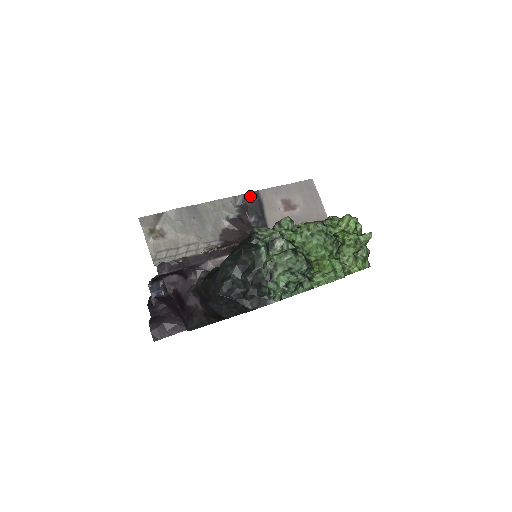
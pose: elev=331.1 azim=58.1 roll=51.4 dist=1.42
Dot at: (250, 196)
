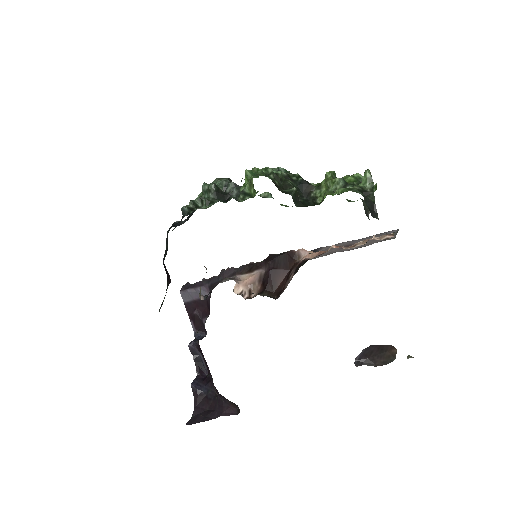
Dot at: occluded
